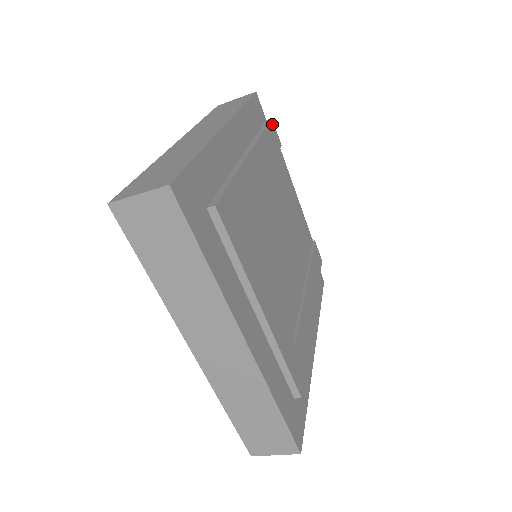
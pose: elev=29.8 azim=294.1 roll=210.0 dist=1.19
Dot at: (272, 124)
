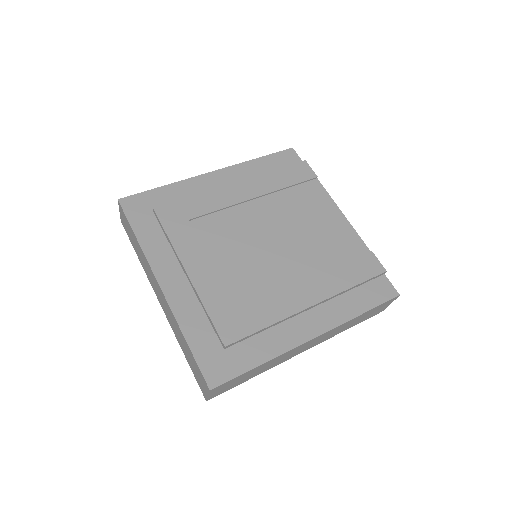
Dot at: (303, 164)
